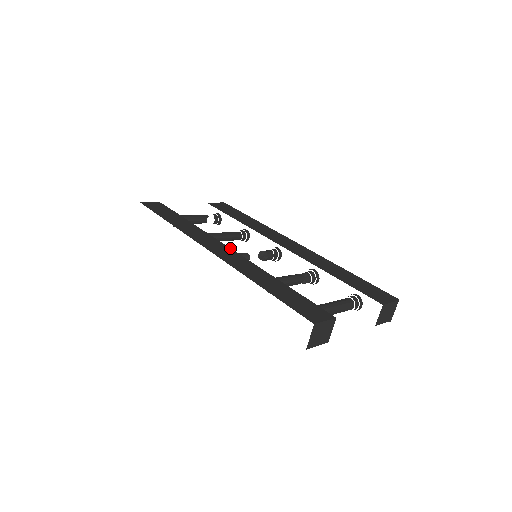
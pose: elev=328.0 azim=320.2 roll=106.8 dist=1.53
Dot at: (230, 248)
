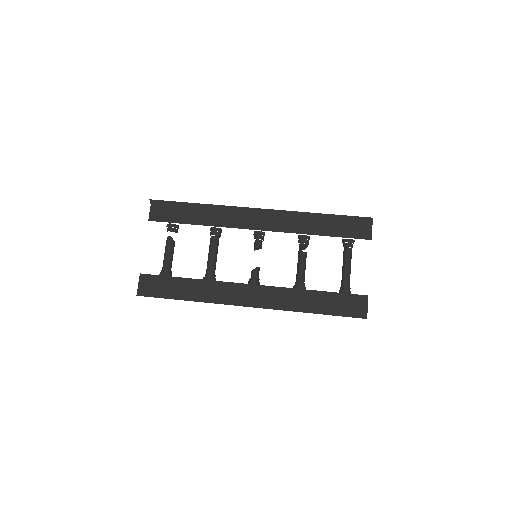
Dot at: (251, 285)
